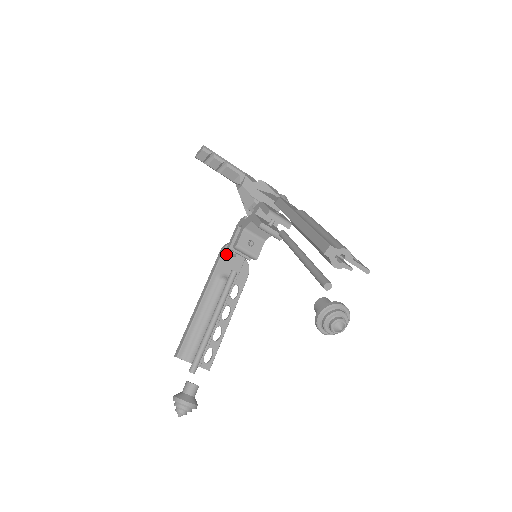
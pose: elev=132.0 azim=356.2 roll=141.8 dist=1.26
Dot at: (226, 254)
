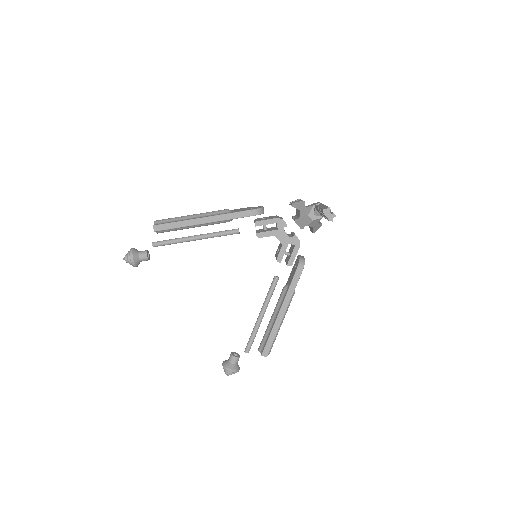
Dot at: occluded
